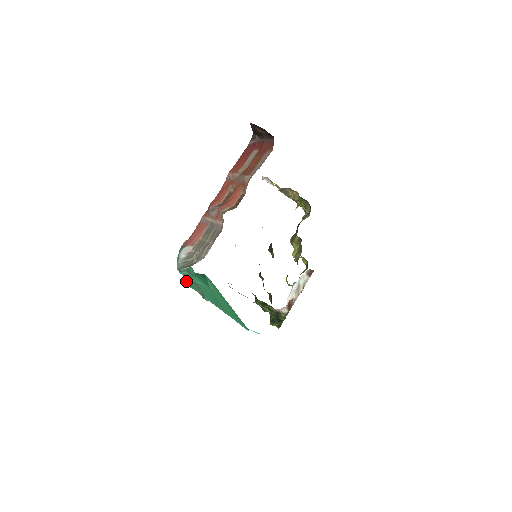
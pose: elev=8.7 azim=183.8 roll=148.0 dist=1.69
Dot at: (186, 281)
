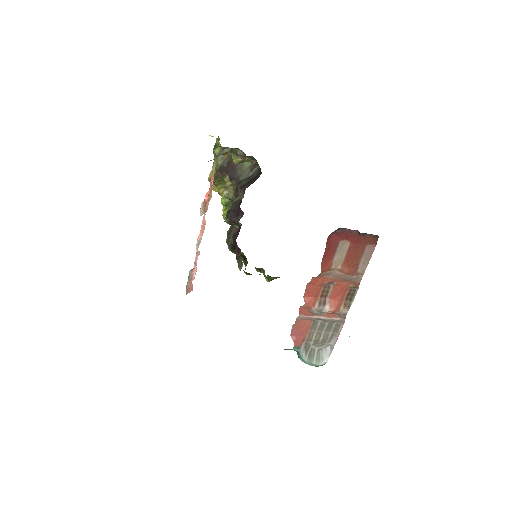
Dot at: occluded
